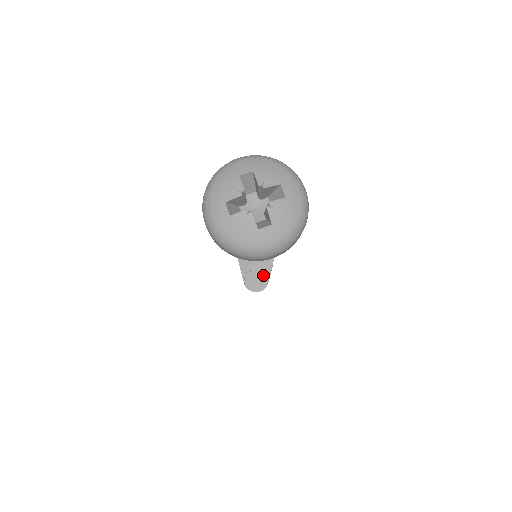
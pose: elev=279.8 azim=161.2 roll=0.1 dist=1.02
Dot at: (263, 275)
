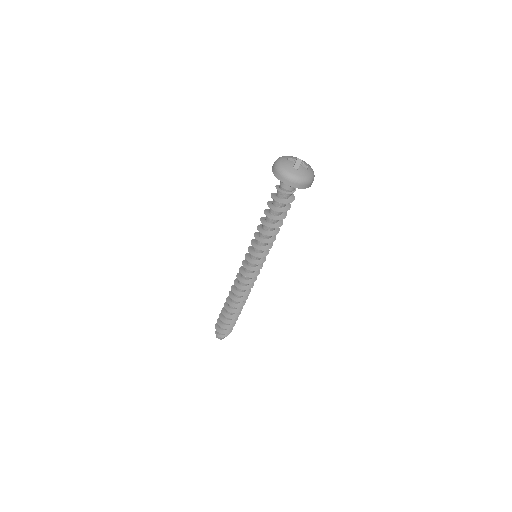
Dot at: (259, 272)
